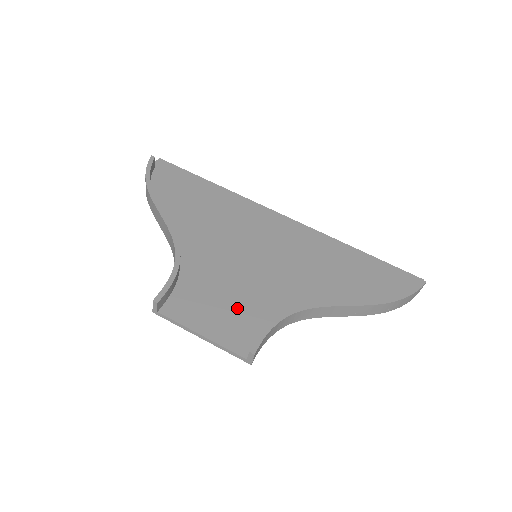
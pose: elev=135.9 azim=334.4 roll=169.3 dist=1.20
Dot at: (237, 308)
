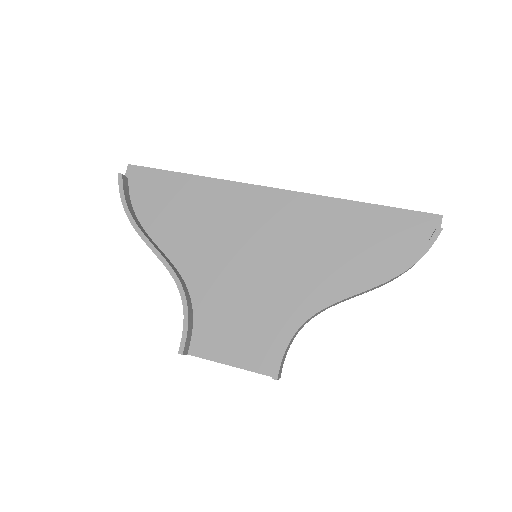
Dot at: (253, 326)
